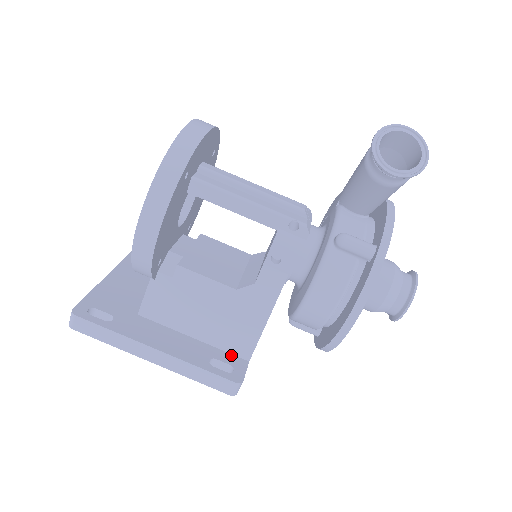
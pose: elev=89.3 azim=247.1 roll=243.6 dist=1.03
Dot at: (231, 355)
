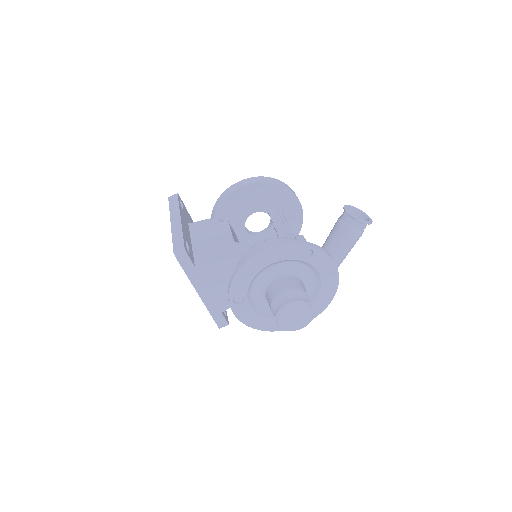
Dot at: (193, 258)
